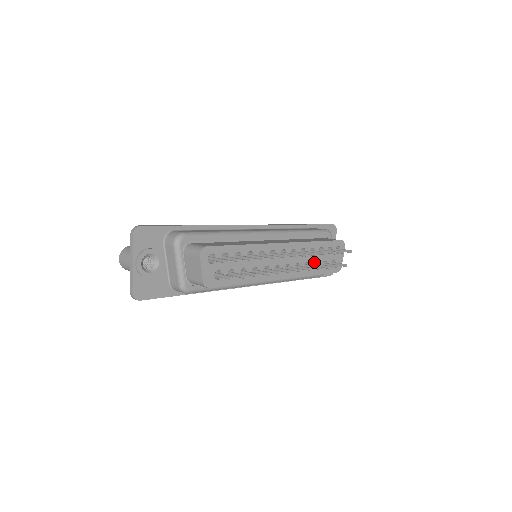
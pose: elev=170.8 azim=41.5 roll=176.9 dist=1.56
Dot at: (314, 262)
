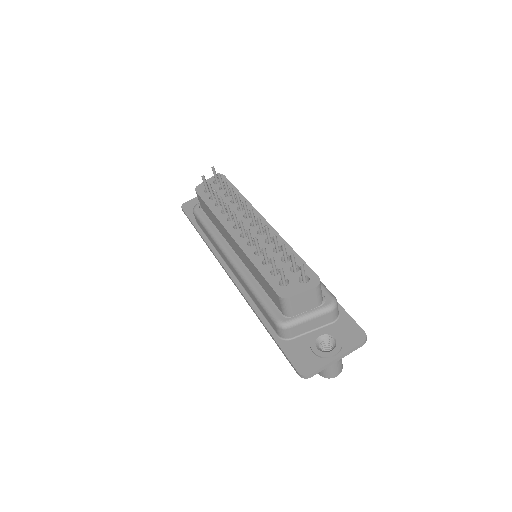
Dot at: occluded
